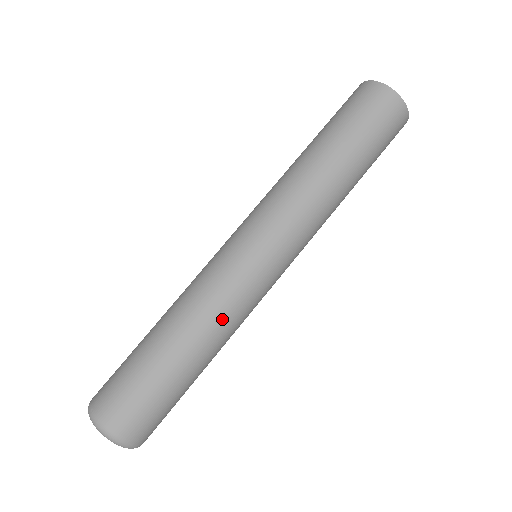
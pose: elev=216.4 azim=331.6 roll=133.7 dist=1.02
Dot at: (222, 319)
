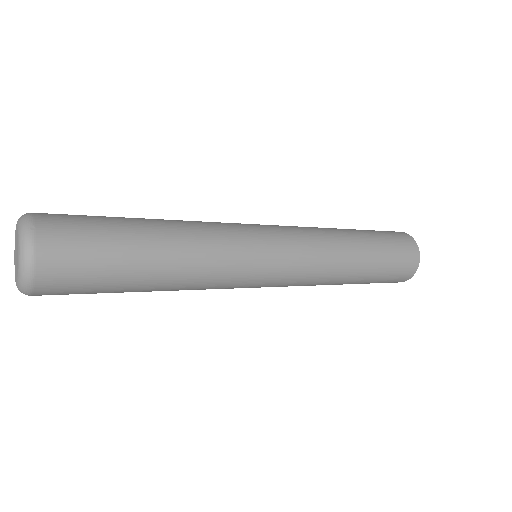
Dot at: (205, 277)
